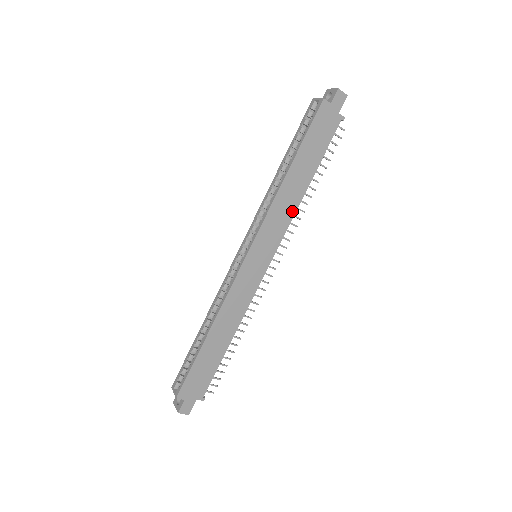
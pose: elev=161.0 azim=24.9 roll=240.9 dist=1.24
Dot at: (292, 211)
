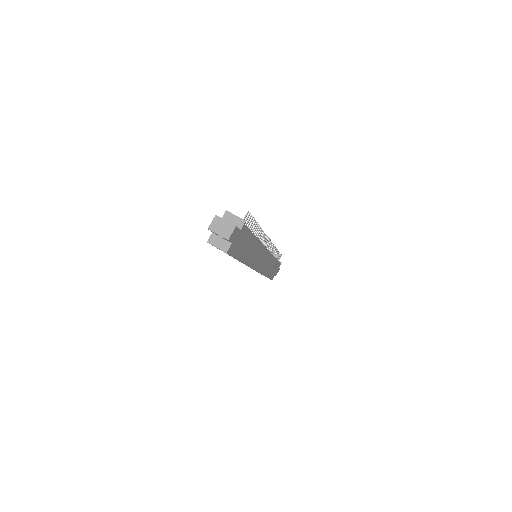
Dot at: (259, 246)
